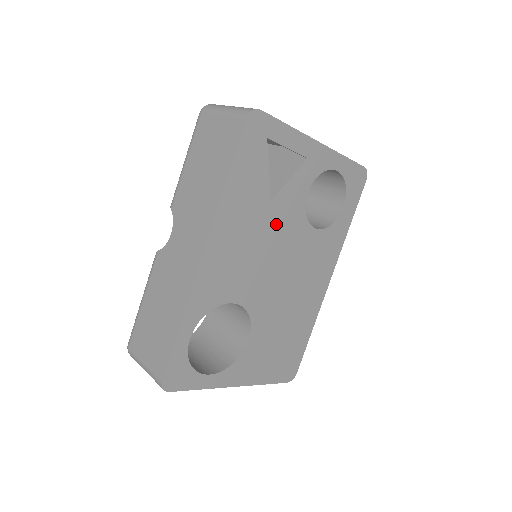
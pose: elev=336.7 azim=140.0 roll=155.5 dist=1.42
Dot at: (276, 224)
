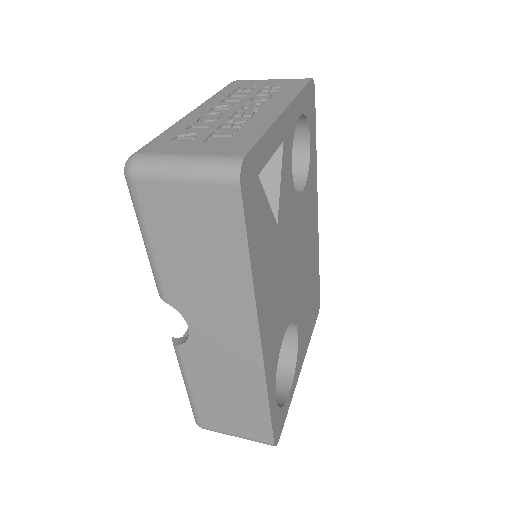
Dot at: (285, 234)
